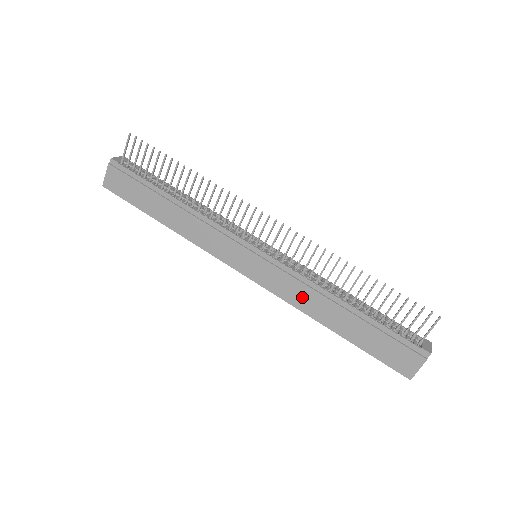
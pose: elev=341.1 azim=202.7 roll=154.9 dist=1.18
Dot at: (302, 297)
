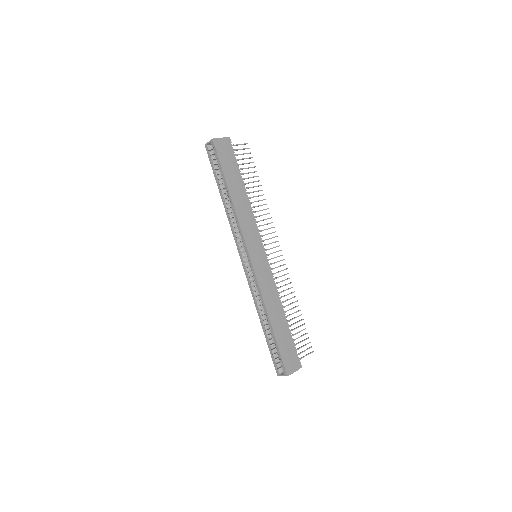
Dot at: (269, 294)
